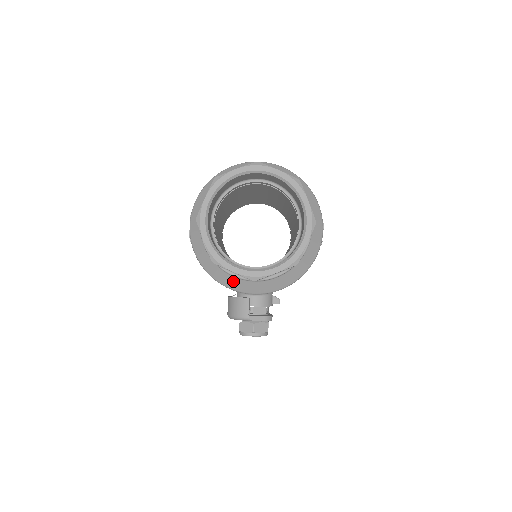
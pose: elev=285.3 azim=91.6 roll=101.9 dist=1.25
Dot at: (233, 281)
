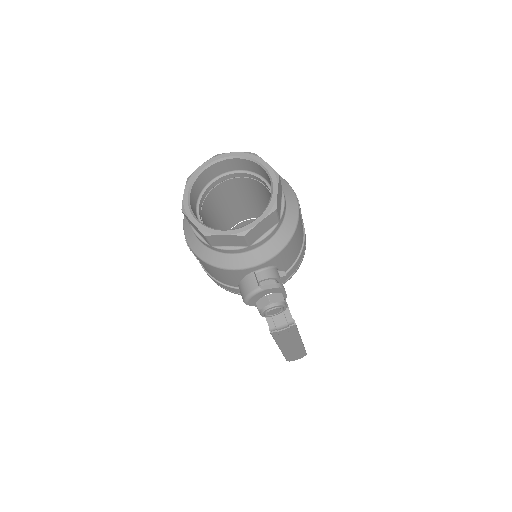
Dot at: (233, 259)
